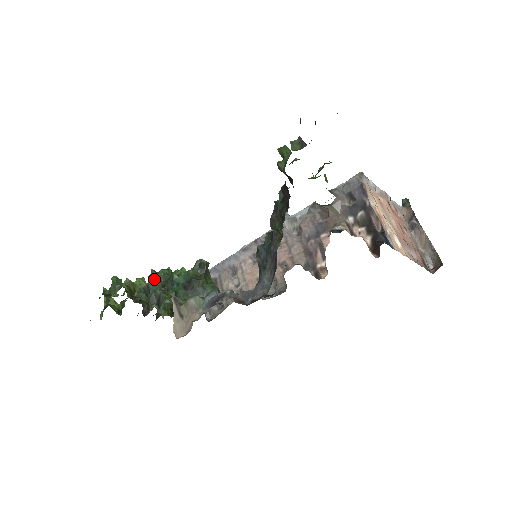
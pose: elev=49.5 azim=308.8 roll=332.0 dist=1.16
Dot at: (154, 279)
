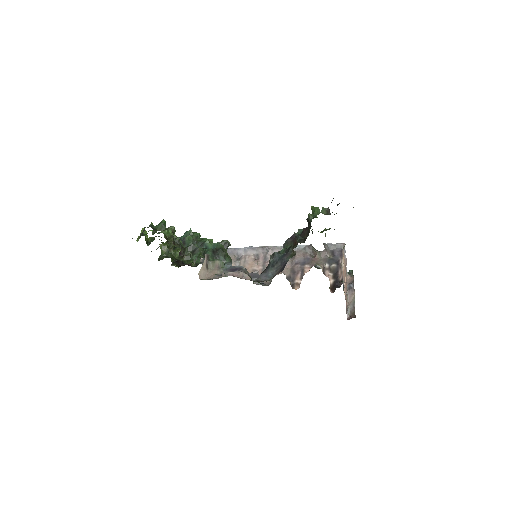
Dot at: (190, 236)
